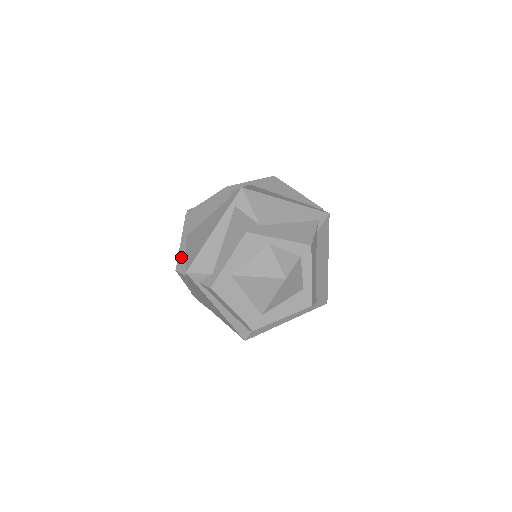
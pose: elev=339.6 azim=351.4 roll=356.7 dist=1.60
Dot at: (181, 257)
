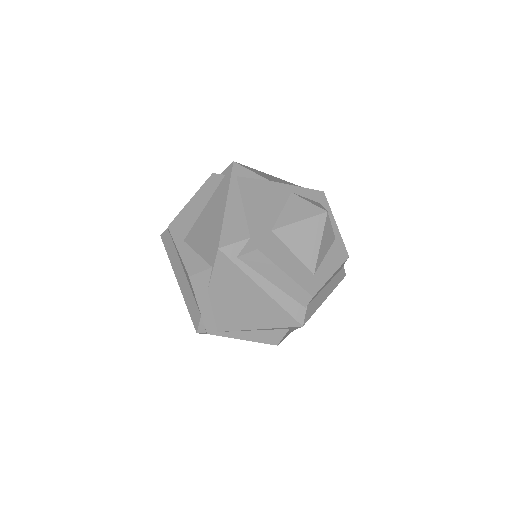
Dot at: (189, 260)
